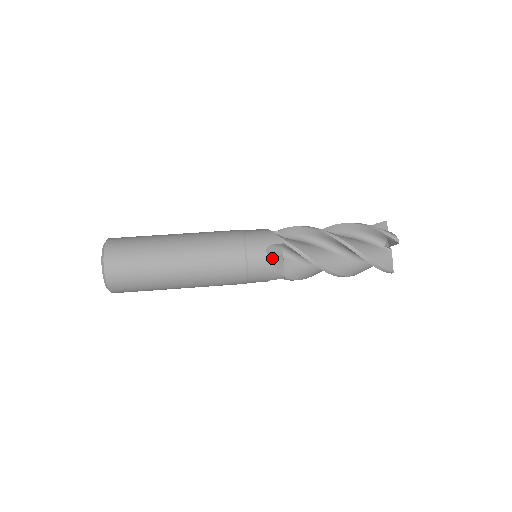
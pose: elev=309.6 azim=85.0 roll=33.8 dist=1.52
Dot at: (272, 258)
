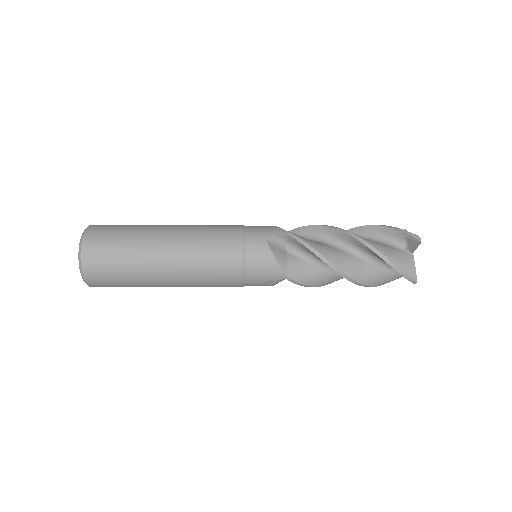
Dot at: (273, 250)
